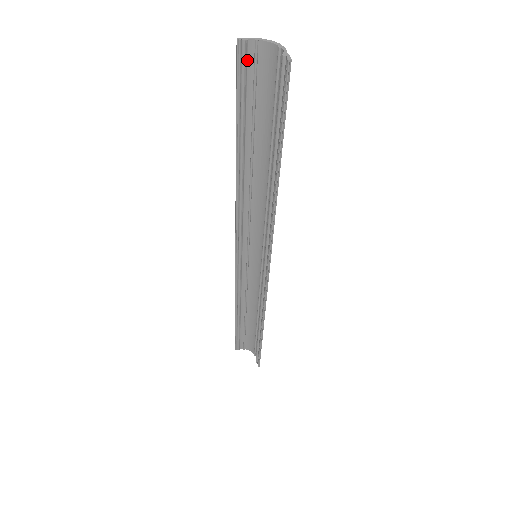
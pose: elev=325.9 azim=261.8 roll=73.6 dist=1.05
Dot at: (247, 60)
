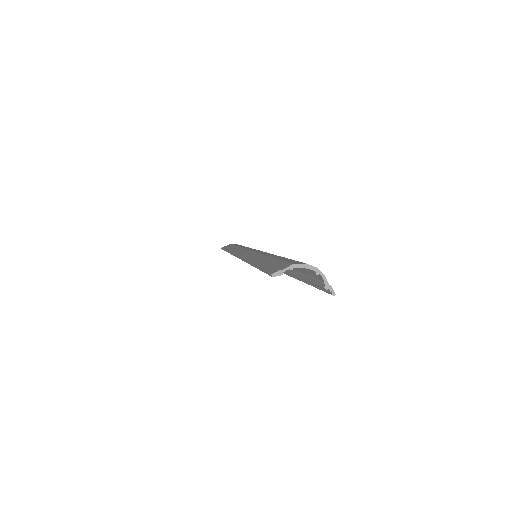
Dot at: occluded
